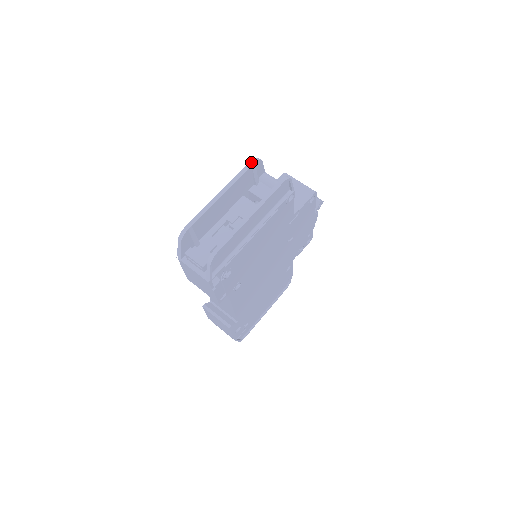
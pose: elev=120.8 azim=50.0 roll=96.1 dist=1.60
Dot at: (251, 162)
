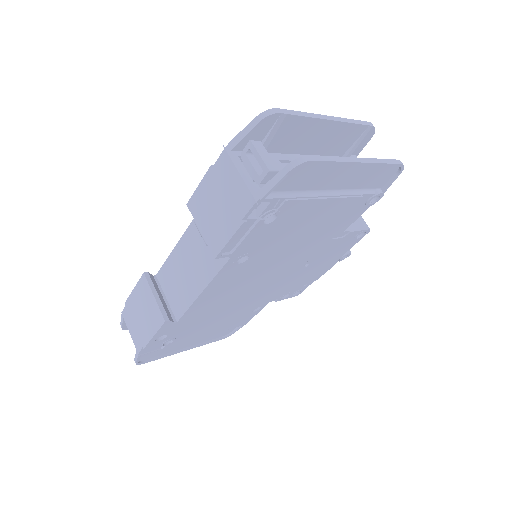
Dot at: (369, 122)
